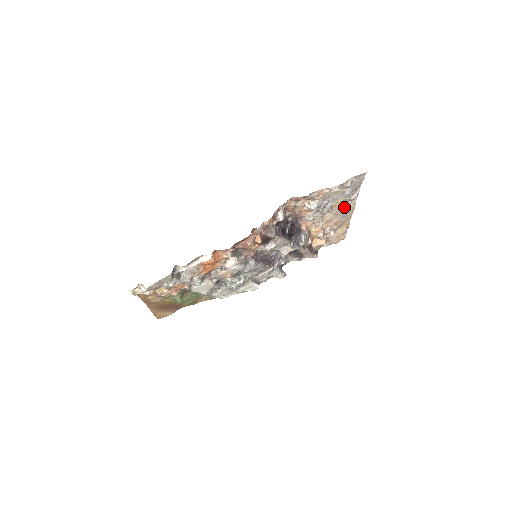
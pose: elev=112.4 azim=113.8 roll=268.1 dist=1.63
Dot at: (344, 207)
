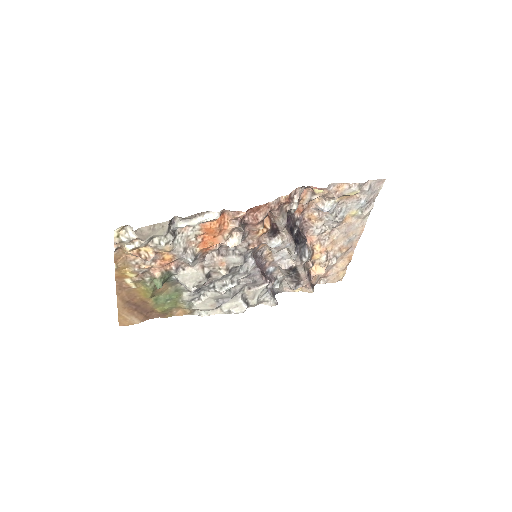
Dot at: (353, 226)
